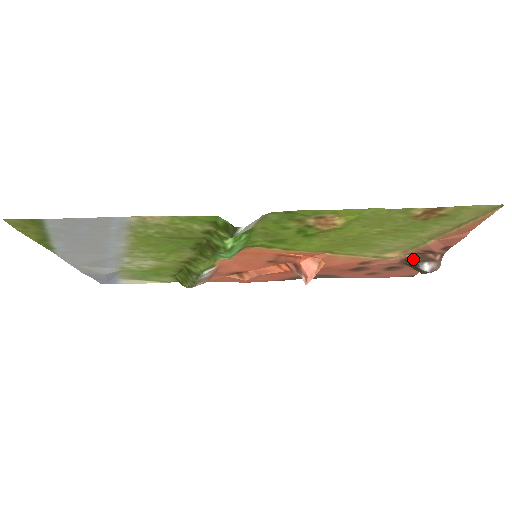
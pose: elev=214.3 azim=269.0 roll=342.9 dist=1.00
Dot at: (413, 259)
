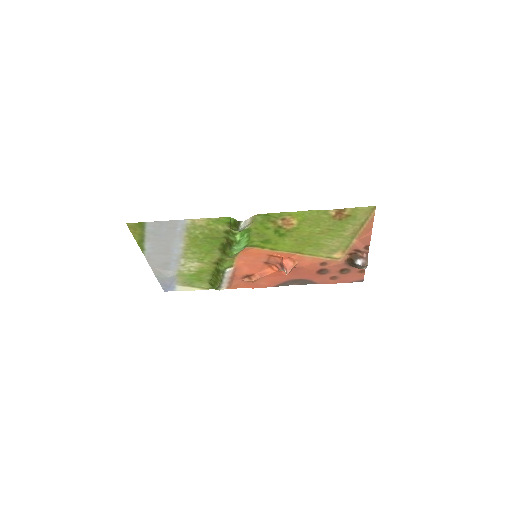
Dot at: (351, 258)
